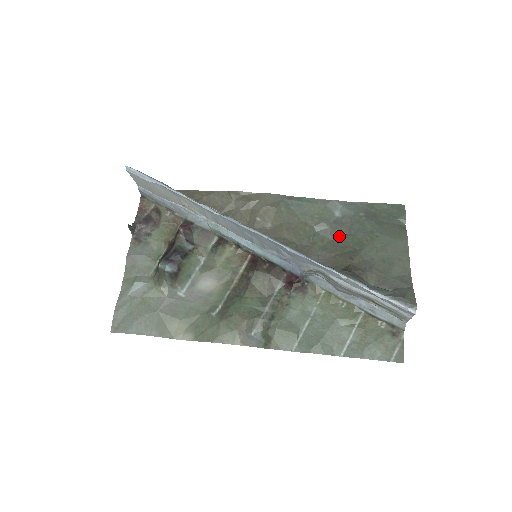
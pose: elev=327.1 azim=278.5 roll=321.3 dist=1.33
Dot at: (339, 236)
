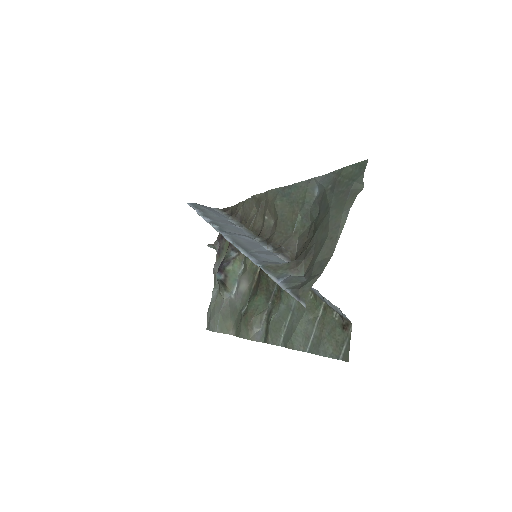
Dot at: (314, 218)
